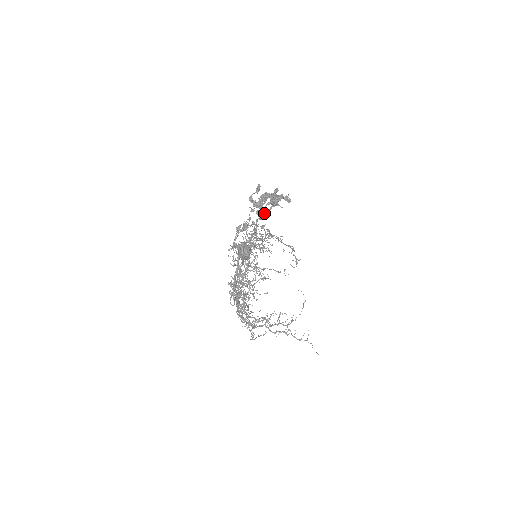
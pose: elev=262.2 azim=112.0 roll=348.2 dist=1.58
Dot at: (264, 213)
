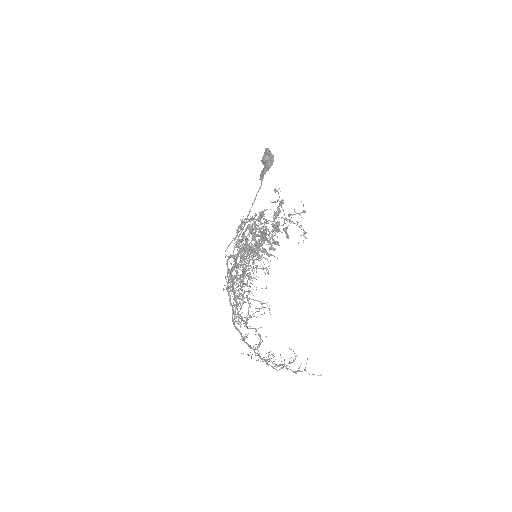
Dot at: (263, 239)
